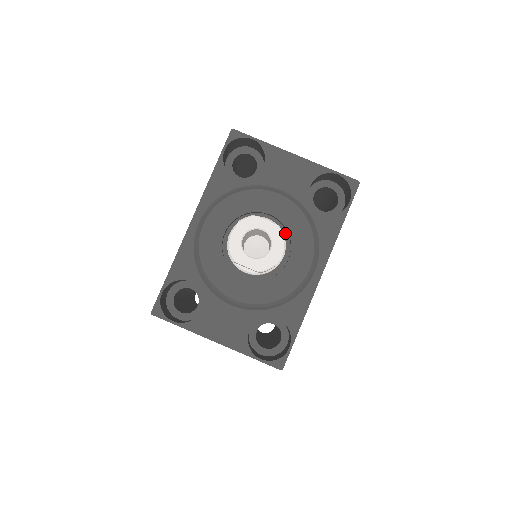
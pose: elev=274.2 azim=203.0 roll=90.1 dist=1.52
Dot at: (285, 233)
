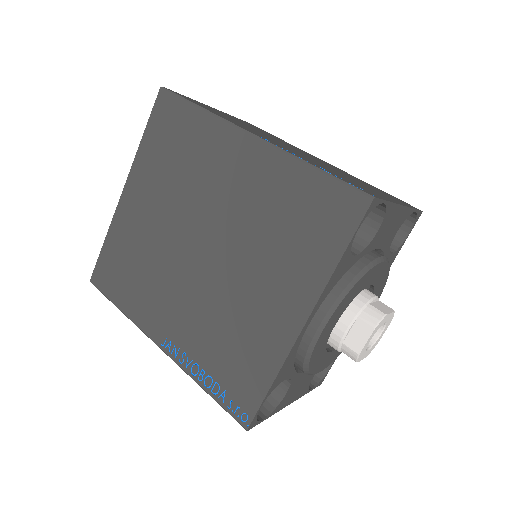
Dot at: occluded
